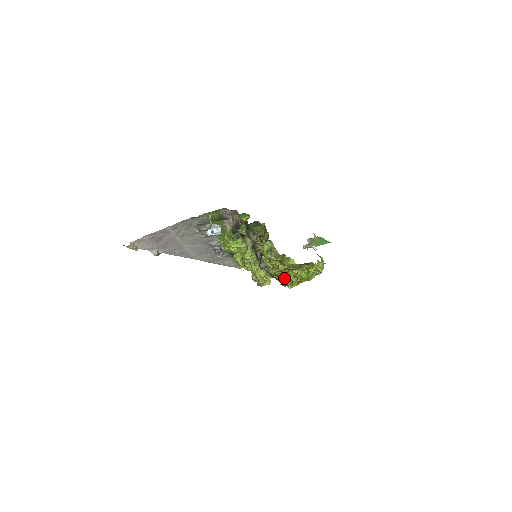
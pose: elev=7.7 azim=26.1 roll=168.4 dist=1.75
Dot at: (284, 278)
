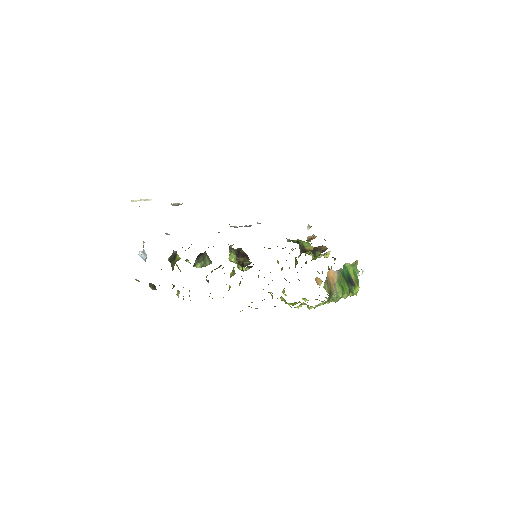
Dot at: occluded
